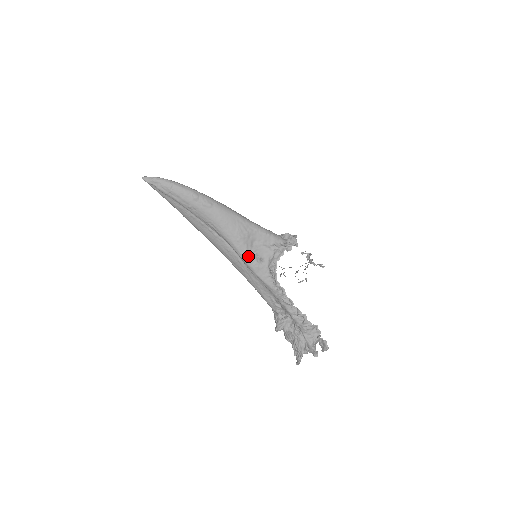
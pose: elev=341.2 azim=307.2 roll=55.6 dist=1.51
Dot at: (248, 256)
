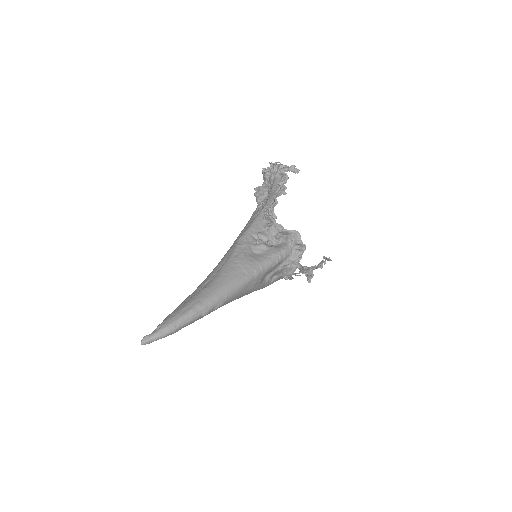
Dot at: (263, 287)
